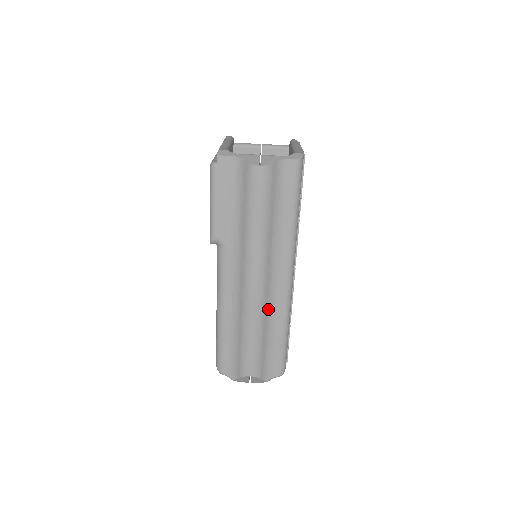
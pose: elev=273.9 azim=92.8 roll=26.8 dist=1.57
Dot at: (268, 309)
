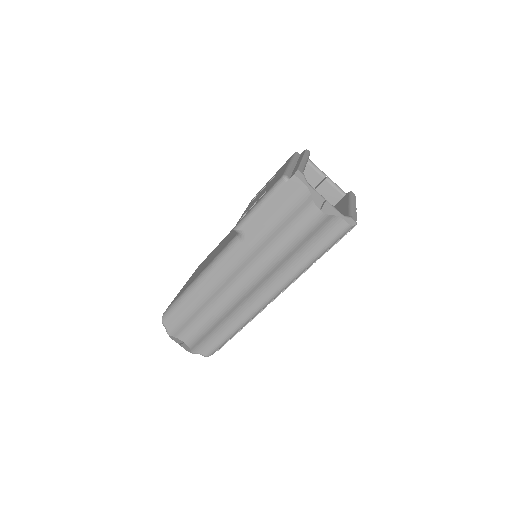
Dot at: (237, 307)
